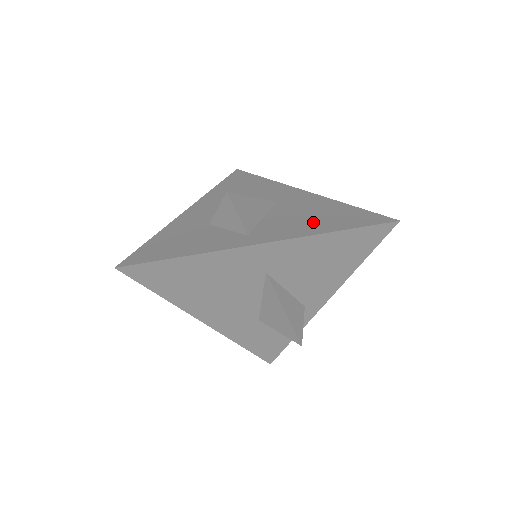
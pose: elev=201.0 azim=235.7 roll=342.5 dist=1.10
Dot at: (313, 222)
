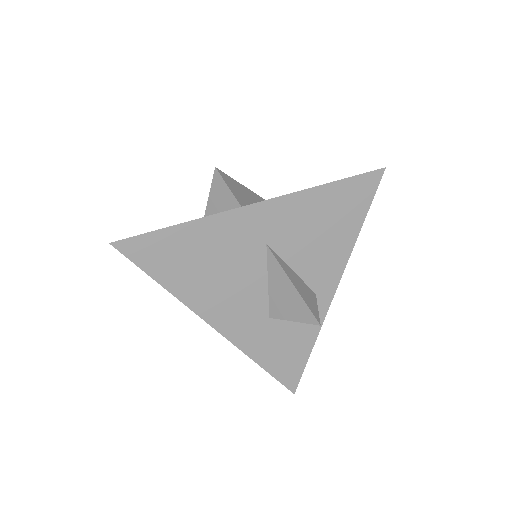
Dot at: occluded
